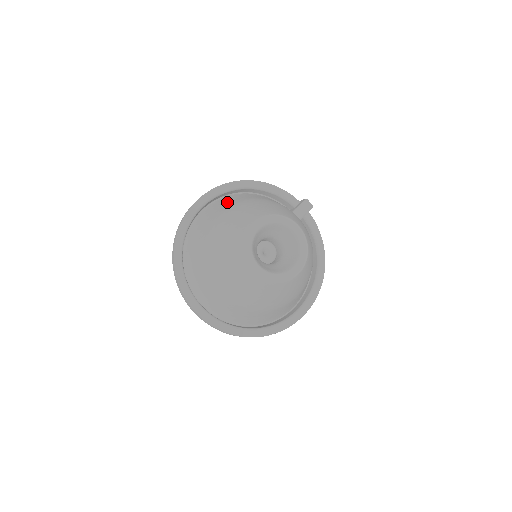
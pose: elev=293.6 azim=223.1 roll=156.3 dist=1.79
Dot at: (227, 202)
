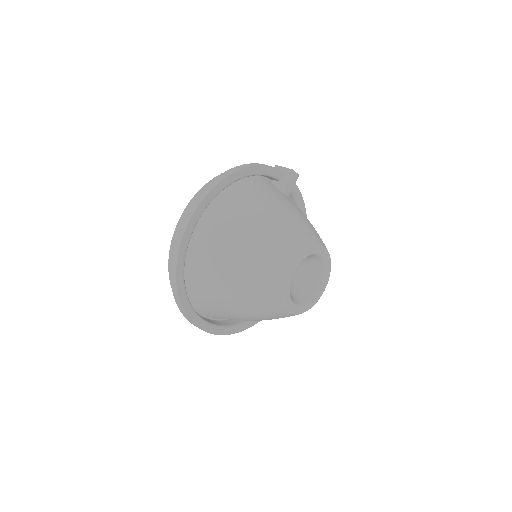
Dot at: (225, 217)
